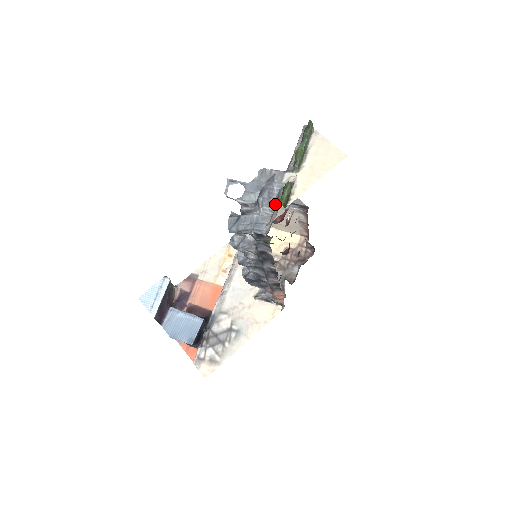
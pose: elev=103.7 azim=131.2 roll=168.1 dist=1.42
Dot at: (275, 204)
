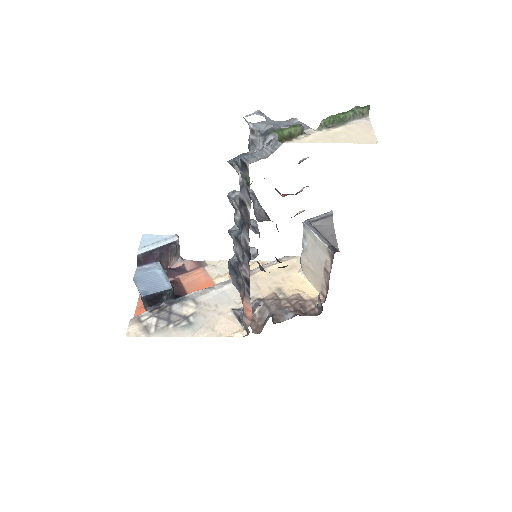
Dot at: occluded
